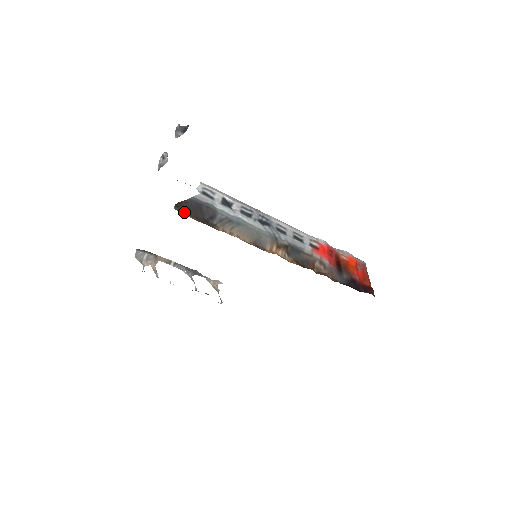
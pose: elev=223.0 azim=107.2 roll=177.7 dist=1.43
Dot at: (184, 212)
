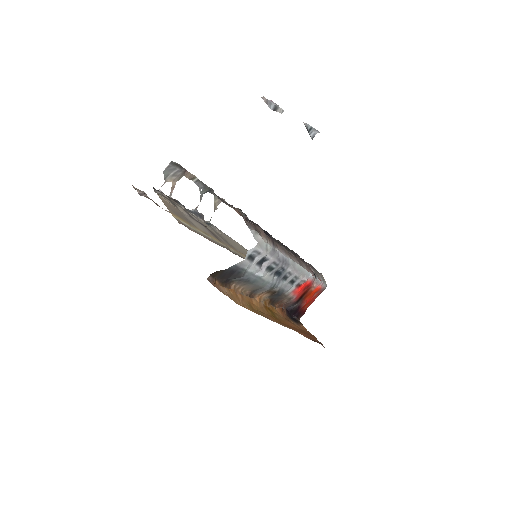
Dot at: (214, 277)
